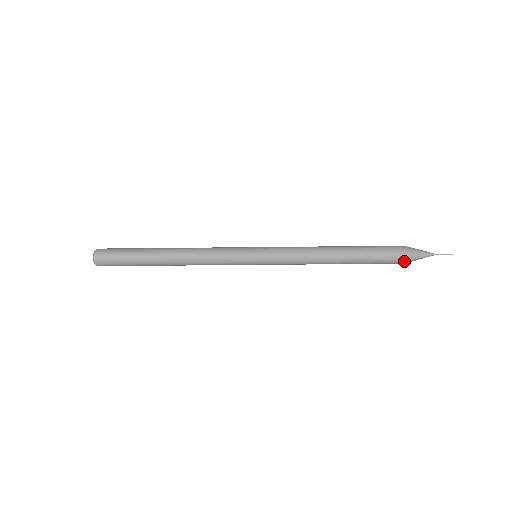
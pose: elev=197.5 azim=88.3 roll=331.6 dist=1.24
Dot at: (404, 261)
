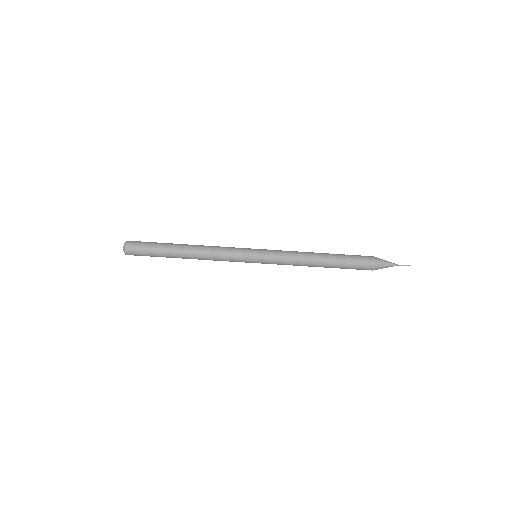
Dot at: (374, 264)
